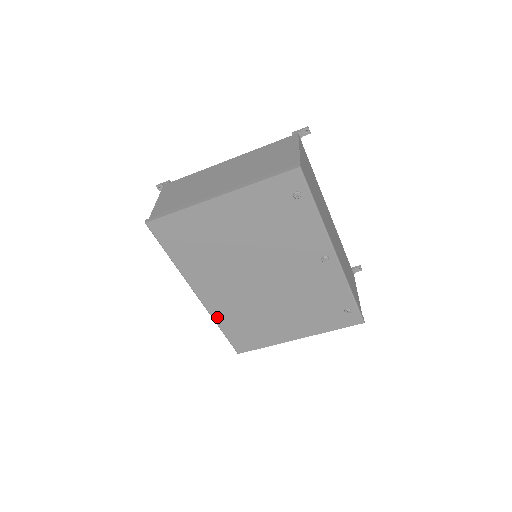
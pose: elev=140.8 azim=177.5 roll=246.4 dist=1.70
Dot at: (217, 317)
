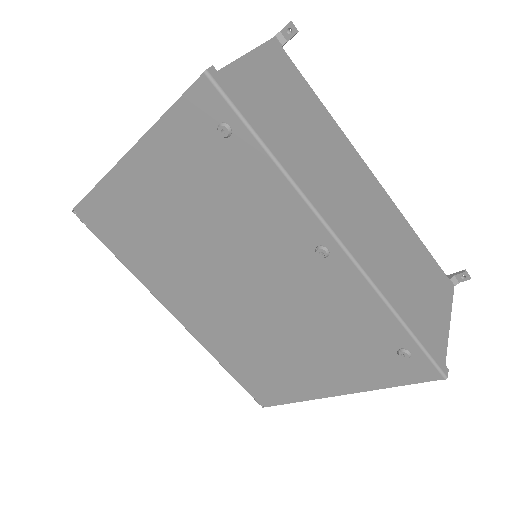
Dot at: (212, 349)
